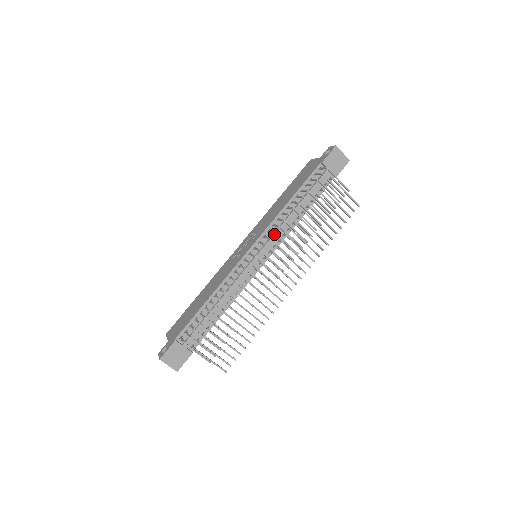
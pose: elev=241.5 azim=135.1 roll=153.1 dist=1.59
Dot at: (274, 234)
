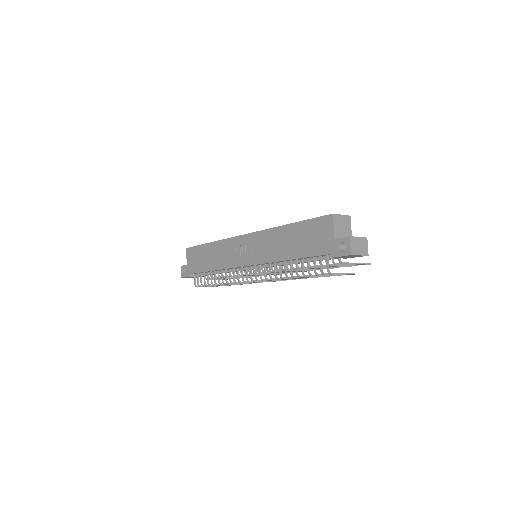
Dot at: occluded
